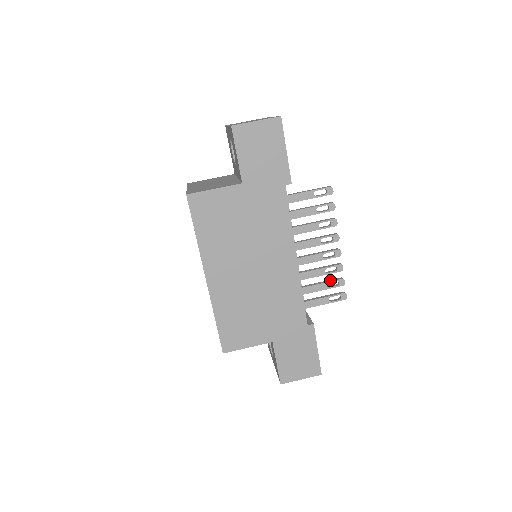
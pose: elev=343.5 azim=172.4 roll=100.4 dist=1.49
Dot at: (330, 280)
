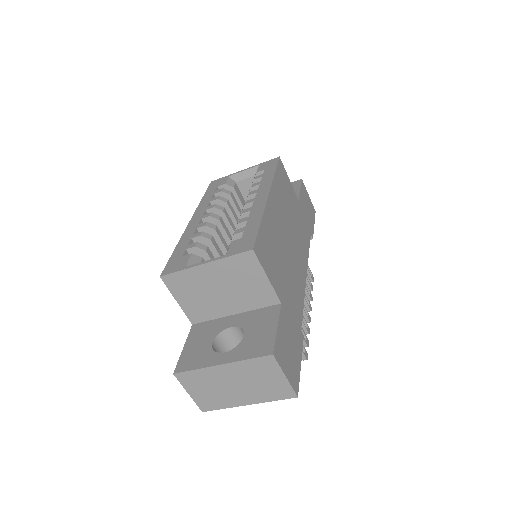
Dot at: (301, 330)
